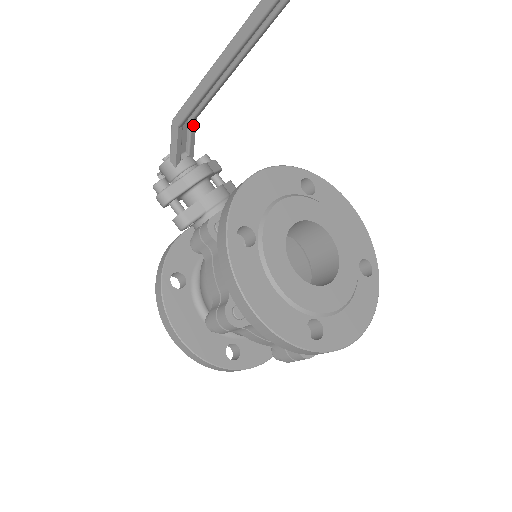
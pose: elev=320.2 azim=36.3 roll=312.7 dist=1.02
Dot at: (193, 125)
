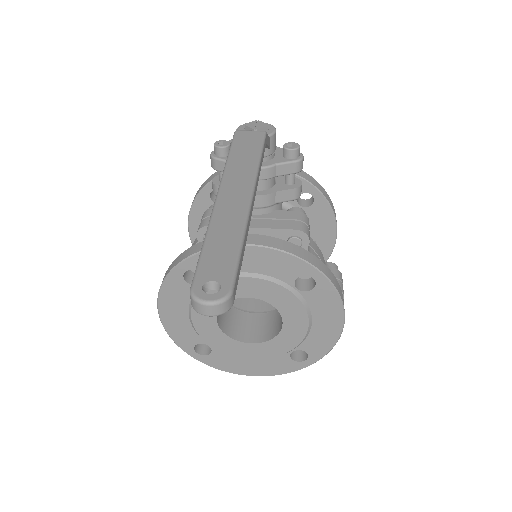
Dot at: occluded
